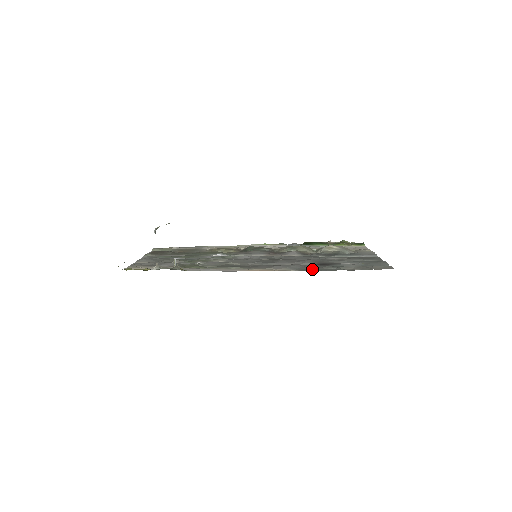
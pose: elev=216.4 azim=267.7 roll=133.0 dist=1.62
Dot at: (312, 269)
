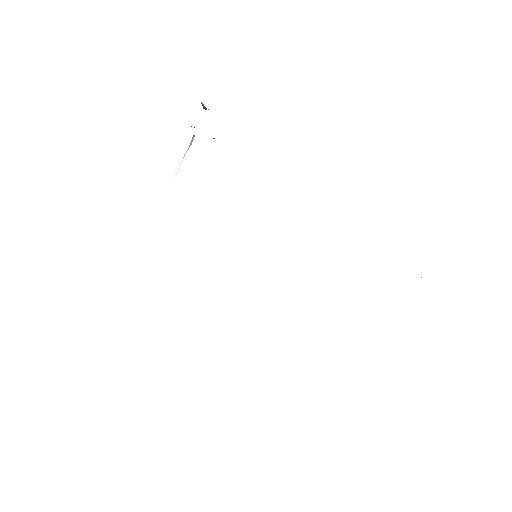
Dot at: occluded
